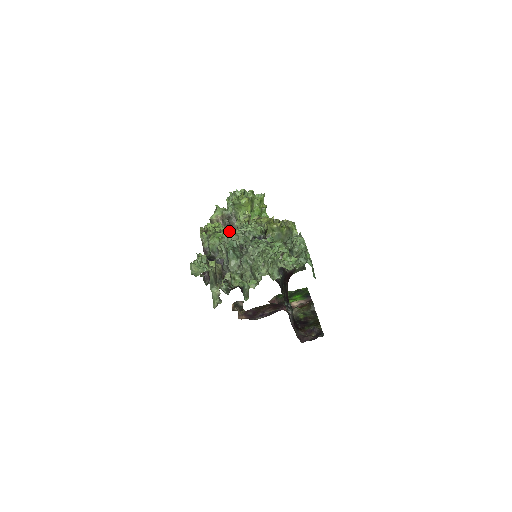
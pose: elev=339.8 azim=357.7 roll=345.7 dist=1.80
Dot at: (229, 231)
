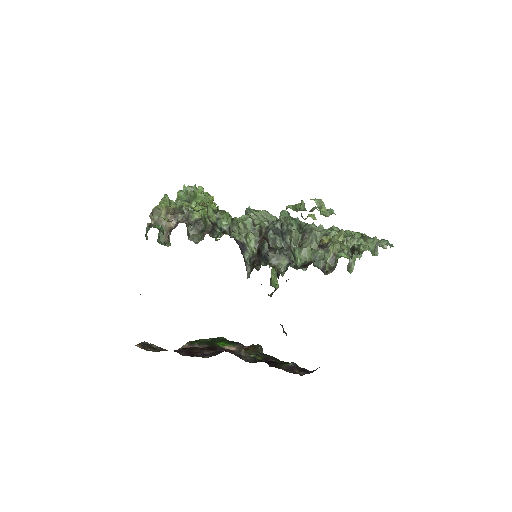
Dot at: occluded
